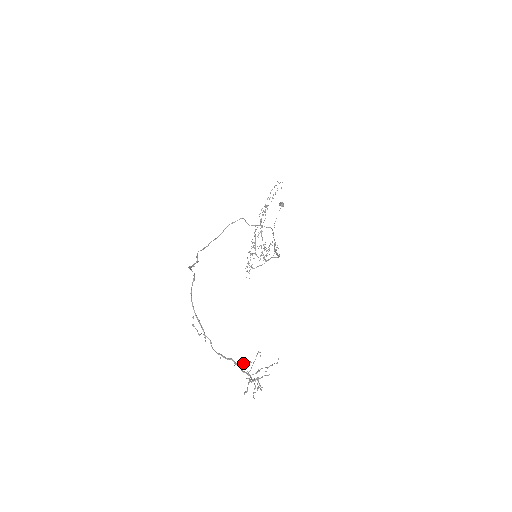
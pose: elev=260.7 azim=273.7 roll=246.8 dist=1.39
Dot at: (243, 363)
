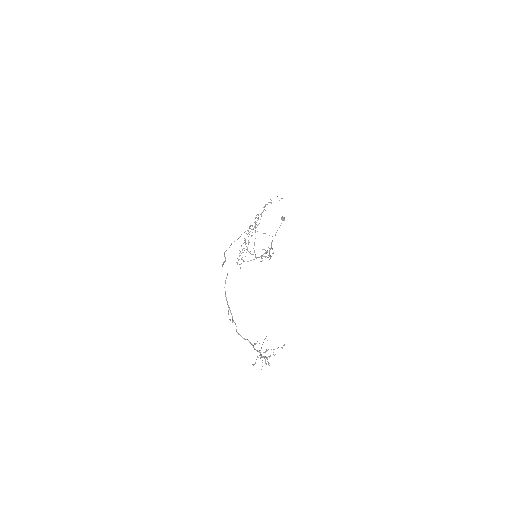
Dot at: occluded
